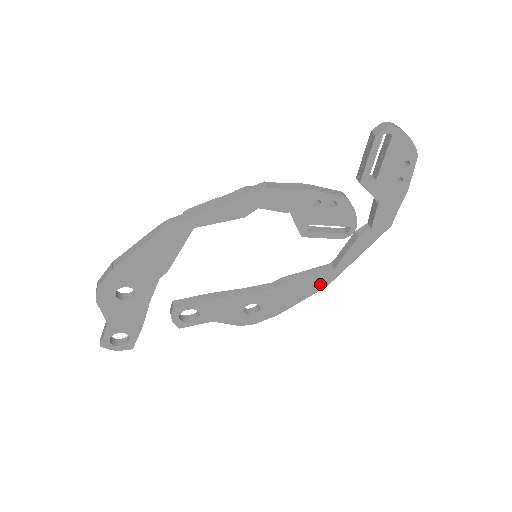
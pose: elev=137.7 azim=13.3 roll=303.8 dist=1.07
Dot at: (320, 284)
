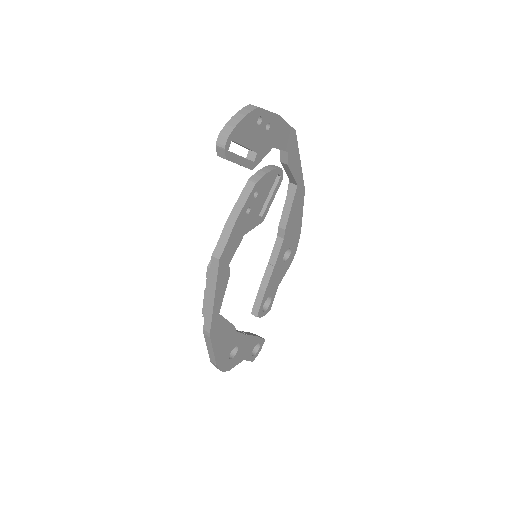
Dot at: (300, 197)
